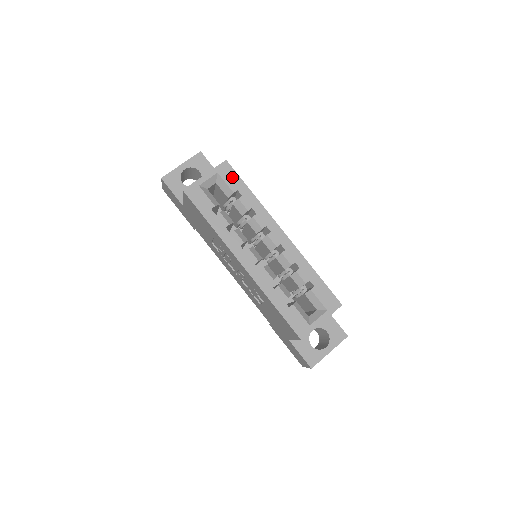
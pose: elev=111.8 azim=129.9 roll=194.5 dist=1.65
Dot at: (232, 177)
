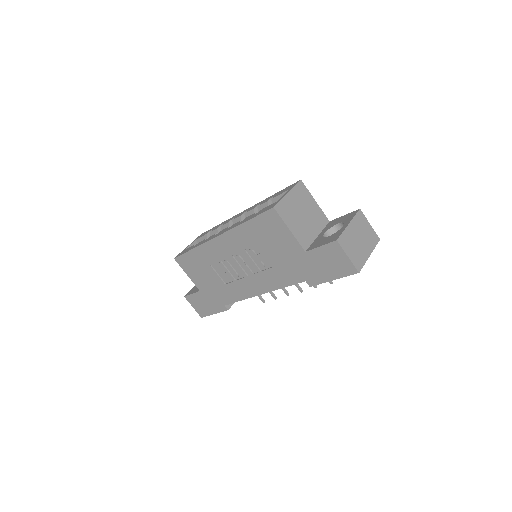
Dot at: (205, 233)
